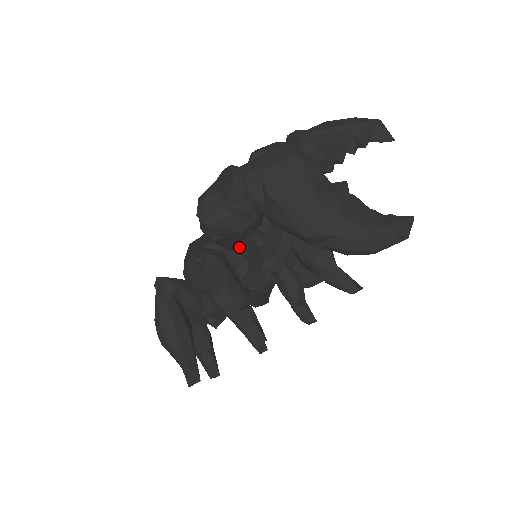
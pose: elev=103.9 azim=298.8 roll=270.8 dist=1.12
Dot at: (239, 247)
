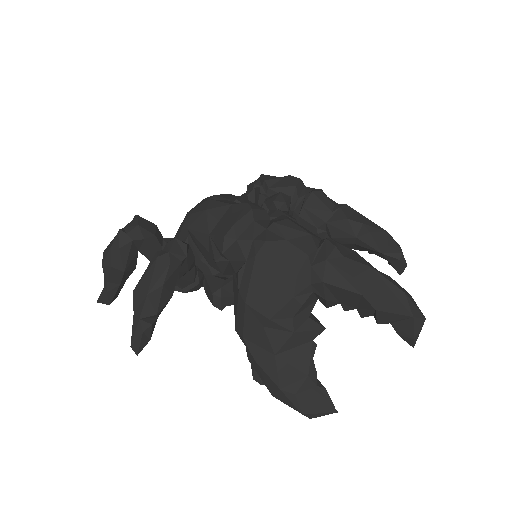
Dot at: occluded
